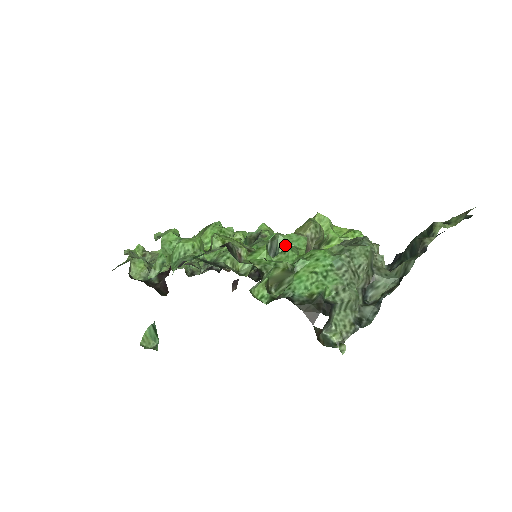
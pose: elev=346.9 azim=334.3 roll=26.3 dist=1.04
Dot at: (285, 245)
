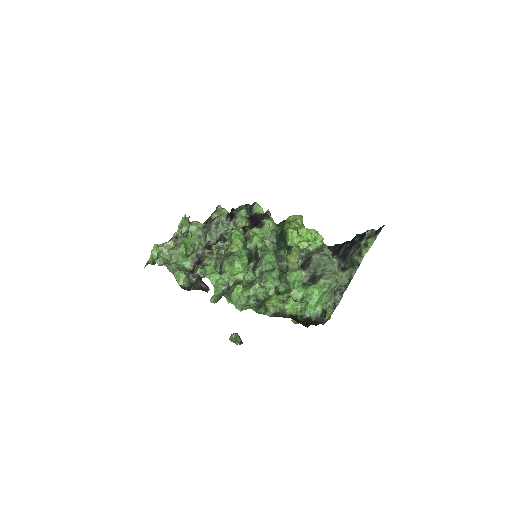
Dot at: (293, 282)
